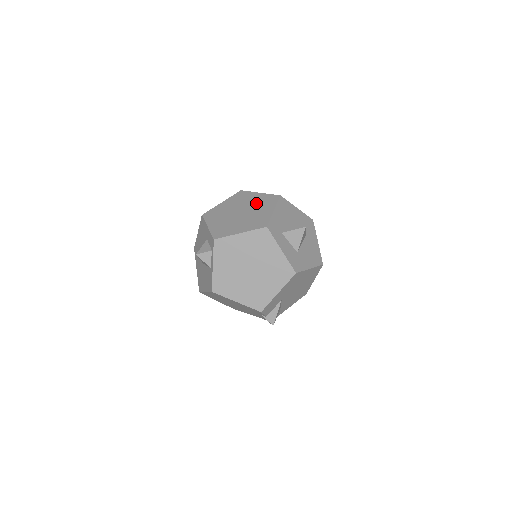
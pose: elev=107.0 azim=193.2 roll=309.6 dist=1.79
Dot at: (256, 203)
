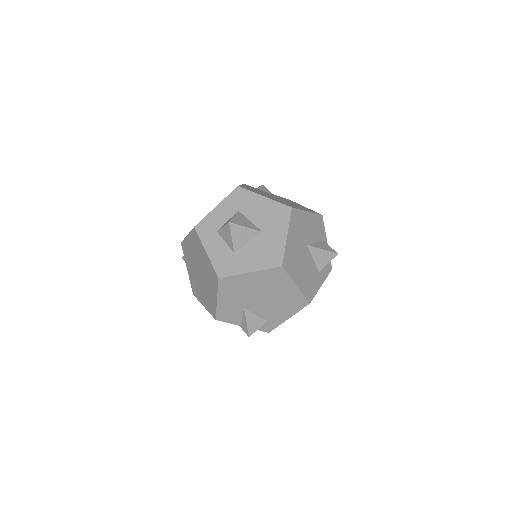
Dot at: occluded
